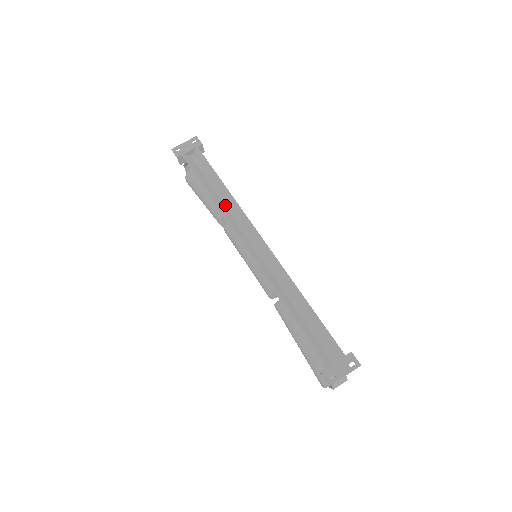
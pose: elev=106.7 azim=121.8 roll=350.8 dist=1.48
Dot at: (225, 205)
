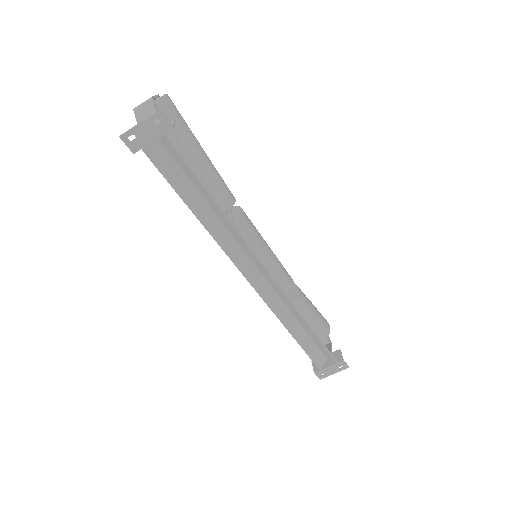
Dot at: (219, 223)
